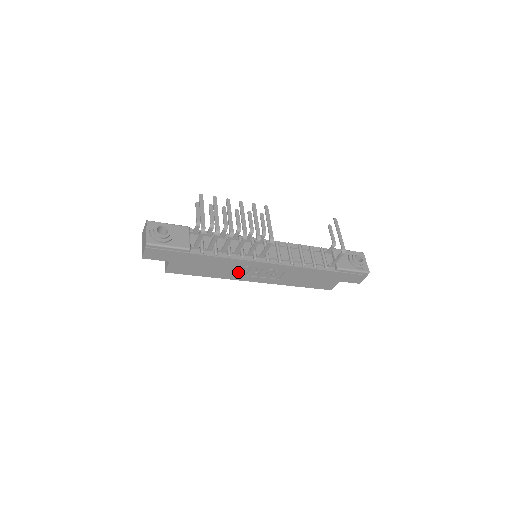
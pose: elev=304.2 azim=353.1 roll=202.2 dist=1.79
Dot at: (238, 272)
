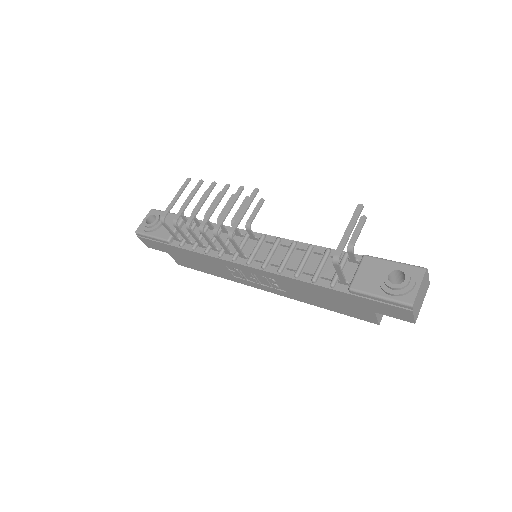
Dot at: (236, 274)
